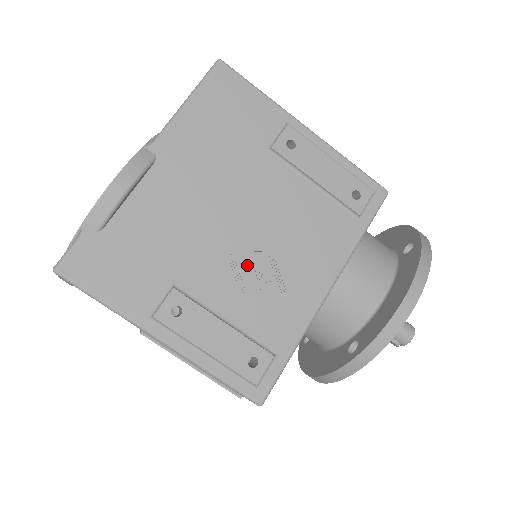
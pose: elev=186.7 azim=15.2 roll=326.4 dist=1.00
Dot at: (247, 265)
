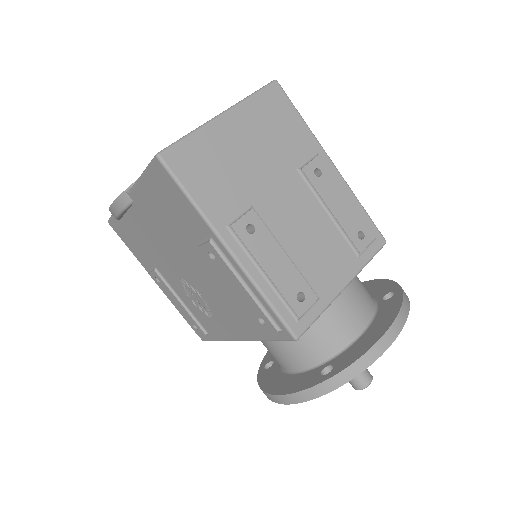
Dot at: (191, 290)
